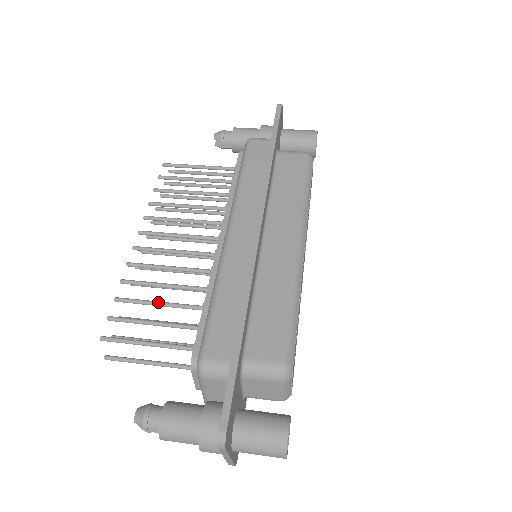
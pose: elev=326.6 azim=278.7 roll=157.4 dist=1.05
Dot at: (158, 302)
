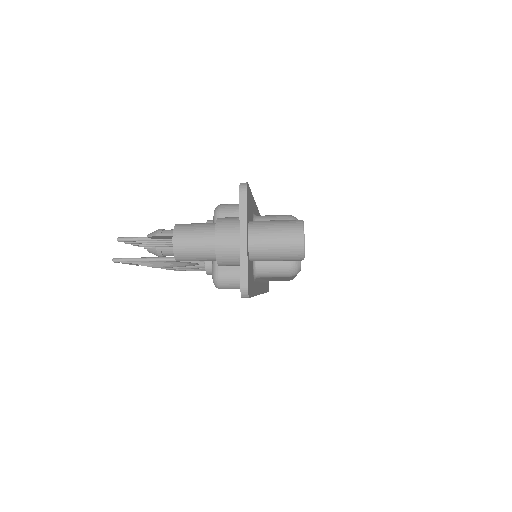
Dot at: occluded
